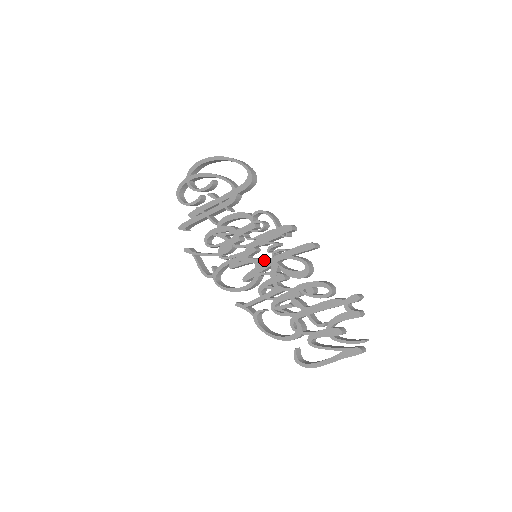
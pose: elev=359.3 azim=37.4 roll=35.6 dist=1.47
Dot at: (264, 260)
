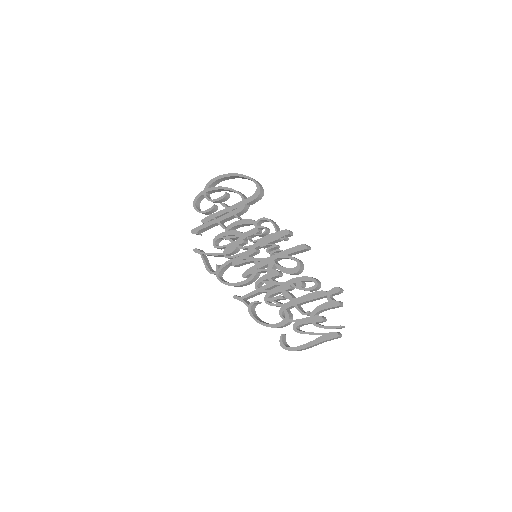
Dot at: (263, 259)
